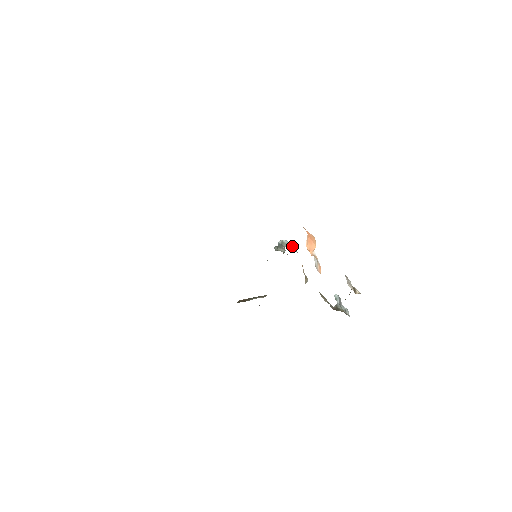
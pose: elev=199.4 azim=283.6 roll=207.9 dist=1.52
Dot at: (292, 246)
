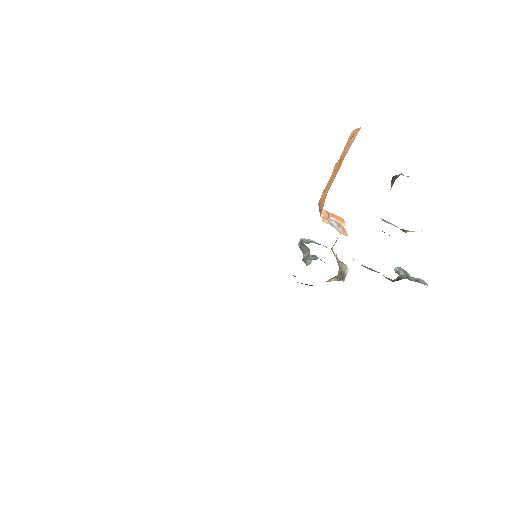
Dot at: (319, 244)
